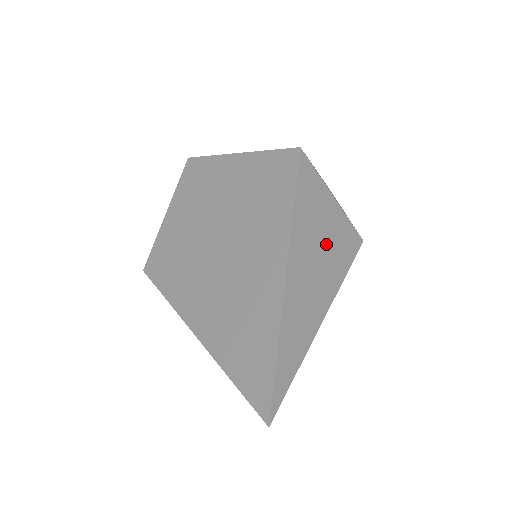
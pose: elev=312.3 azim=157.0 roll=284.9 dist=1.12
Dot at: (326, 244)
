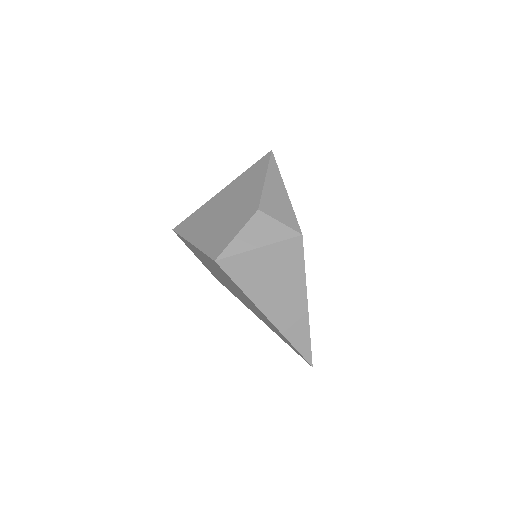
Dot at: (278, 276)
